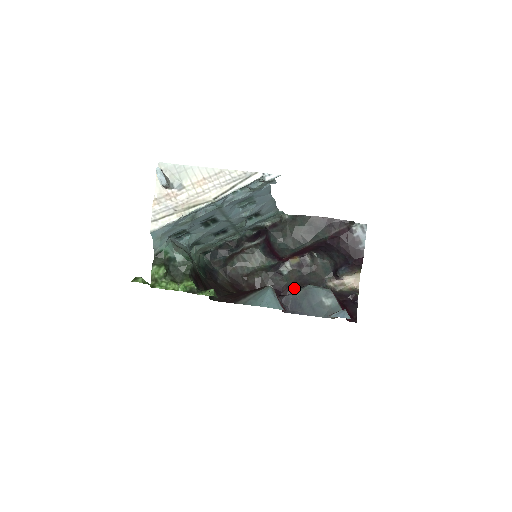
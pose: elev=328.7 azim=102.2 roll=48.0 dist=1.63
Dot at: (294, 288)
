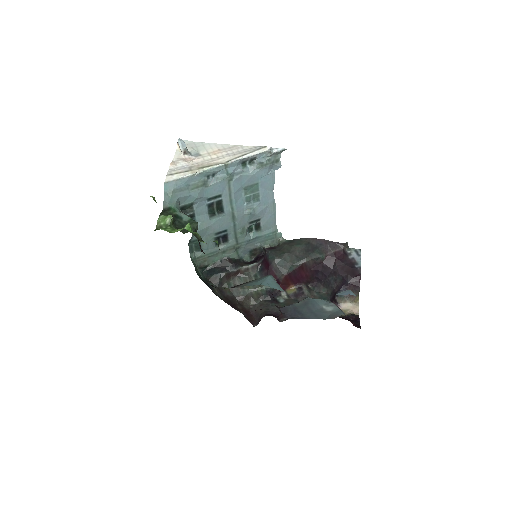
Dot at: occluded
